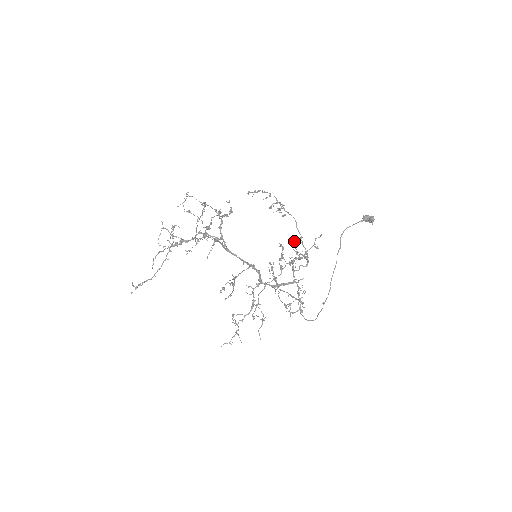
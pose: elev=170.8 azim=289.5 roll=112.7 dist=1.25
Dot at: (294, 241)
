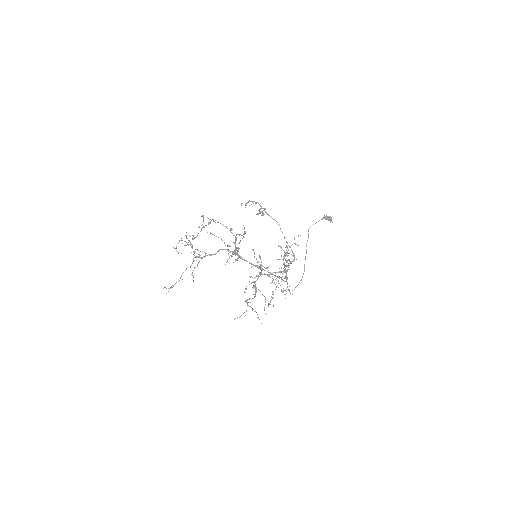
Dot at: (287, 247)
